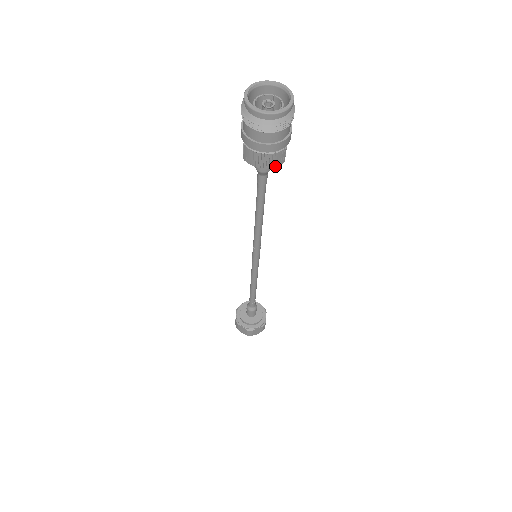
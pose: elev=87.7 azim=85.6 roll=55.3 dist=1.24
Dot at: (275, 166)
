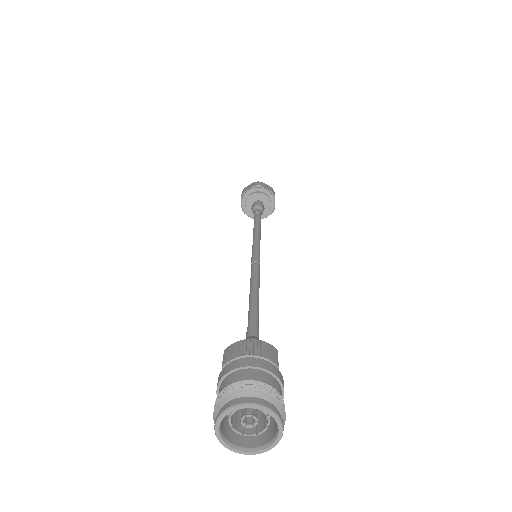
Dot at: occluded
